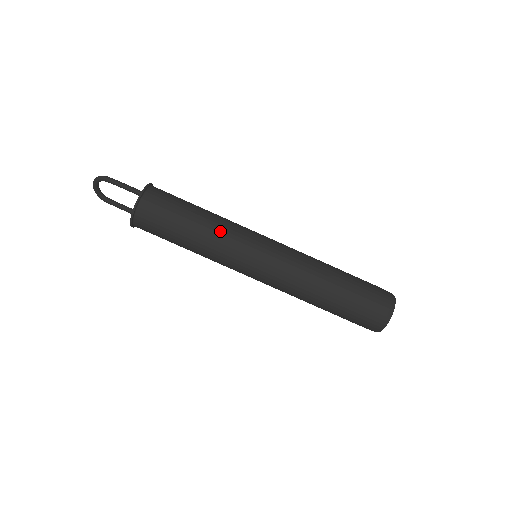
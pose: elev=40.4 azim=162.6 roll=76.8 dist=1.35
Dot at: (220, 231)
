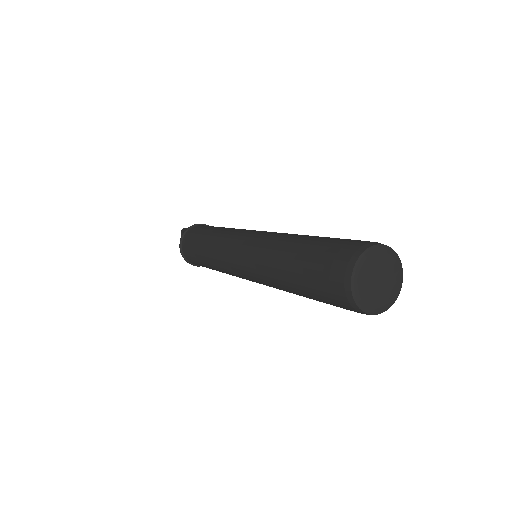
Dot at: (223, 232)
